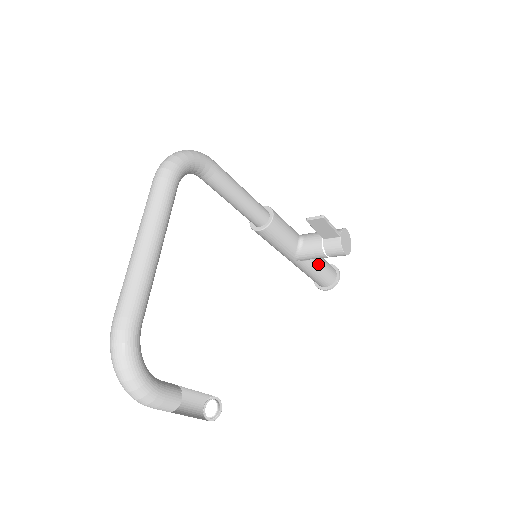
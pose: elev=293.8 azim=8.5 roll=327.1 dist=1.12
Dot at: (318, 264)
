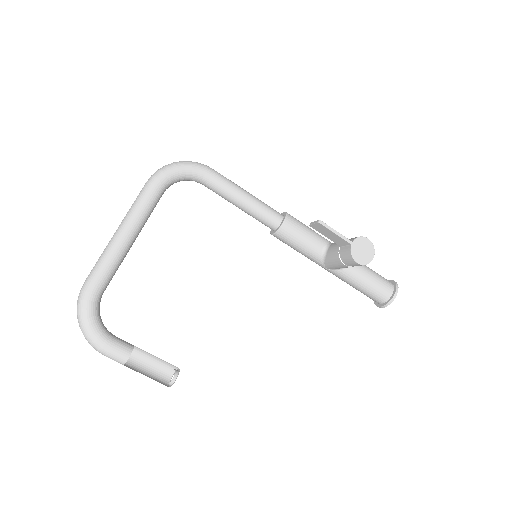
Dot at: (358, 276)
